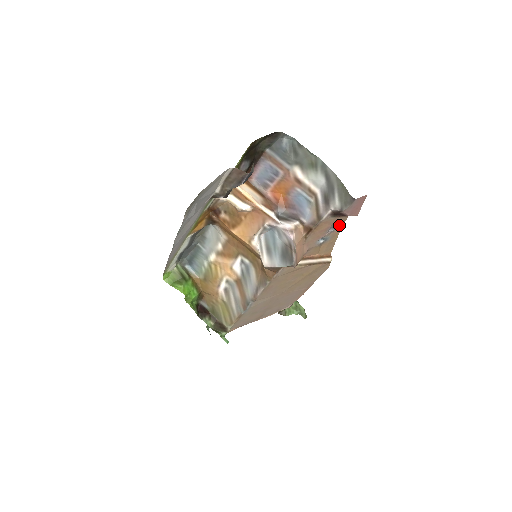
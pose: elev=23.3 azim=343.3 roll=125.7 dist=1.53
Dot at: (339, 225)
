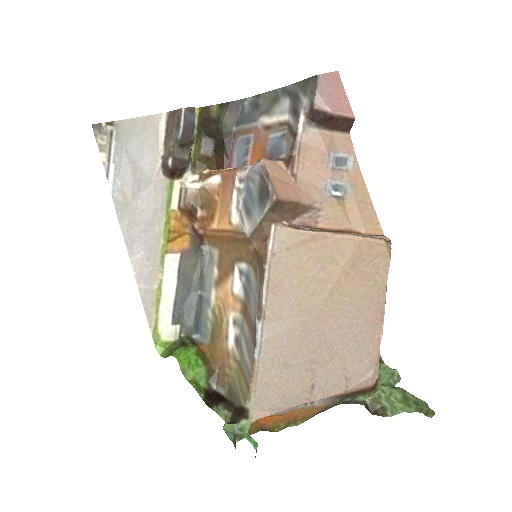
Dot at: (347, 156)
